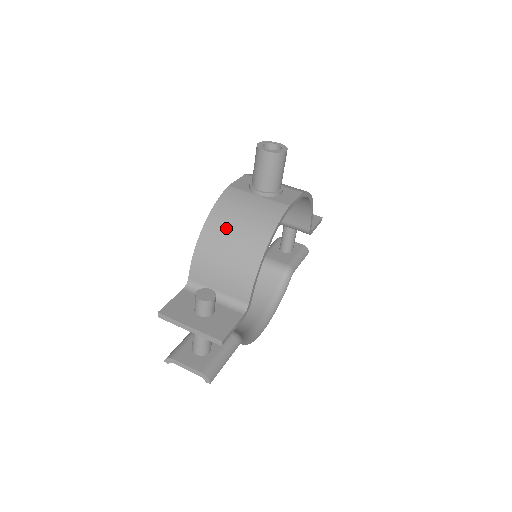
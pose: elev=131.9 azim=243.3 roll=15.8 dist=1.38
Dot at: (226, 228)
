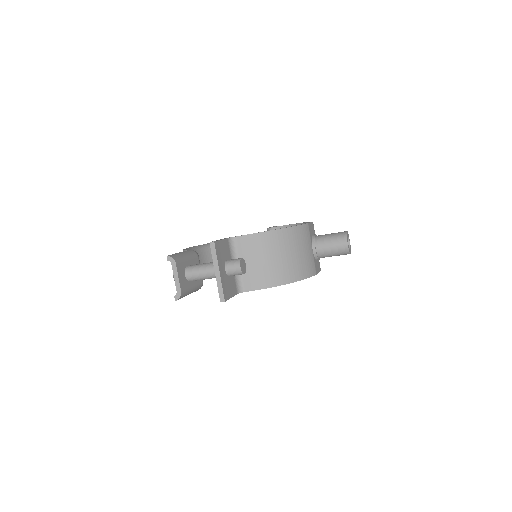
Dot at: (287, 246)
